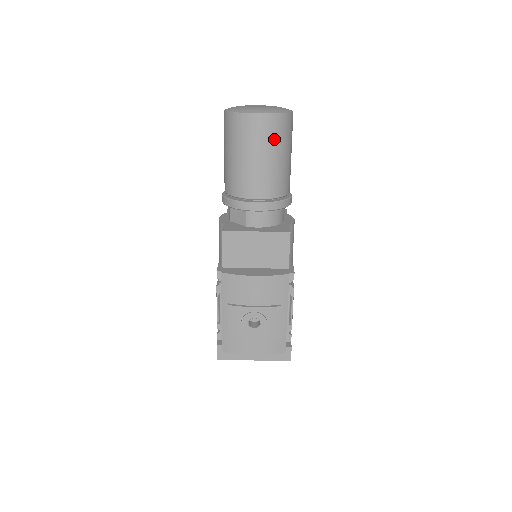
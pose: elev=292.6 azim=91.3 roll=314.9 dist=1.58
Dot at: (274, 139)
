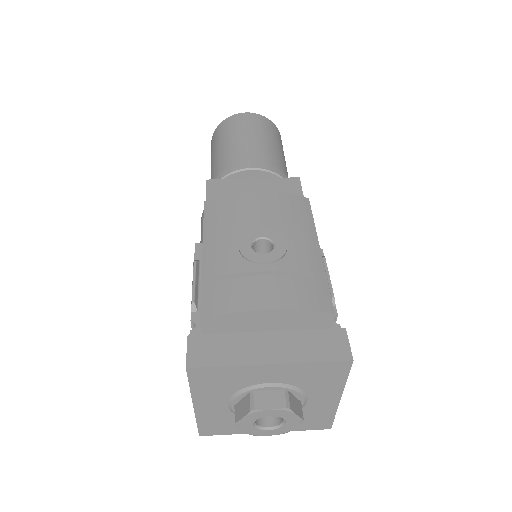
Dot at: (265, 129)
